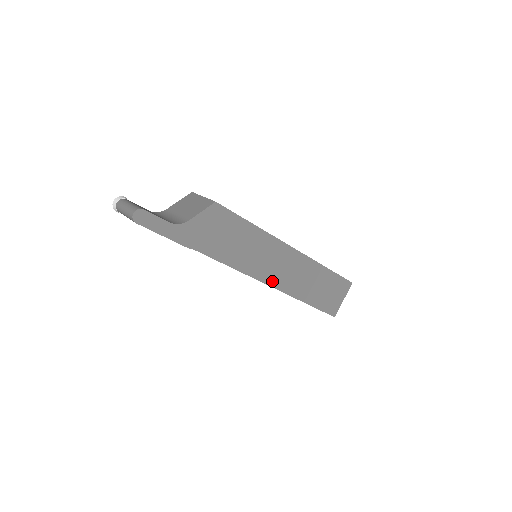
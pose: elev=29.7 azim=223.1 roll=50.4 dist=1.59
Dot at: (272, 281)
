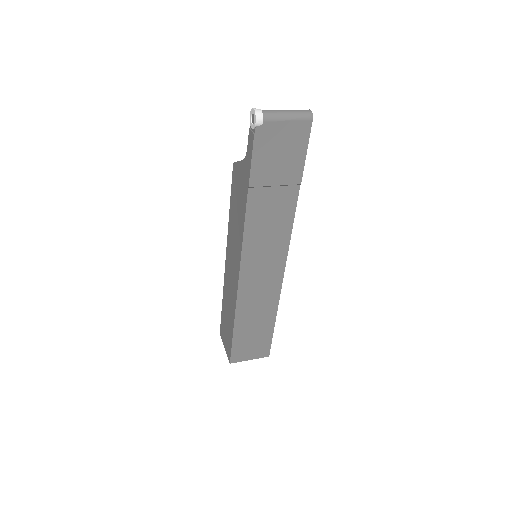
Dot at: occluded
